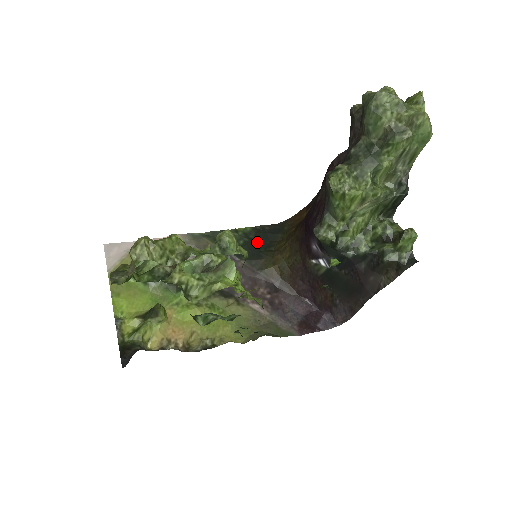
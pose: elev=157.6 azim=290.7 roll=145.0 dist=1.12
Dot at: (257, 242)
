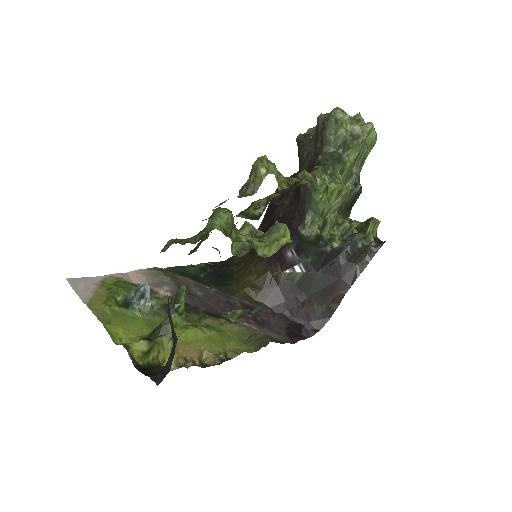
Dot at: (217, 274)
